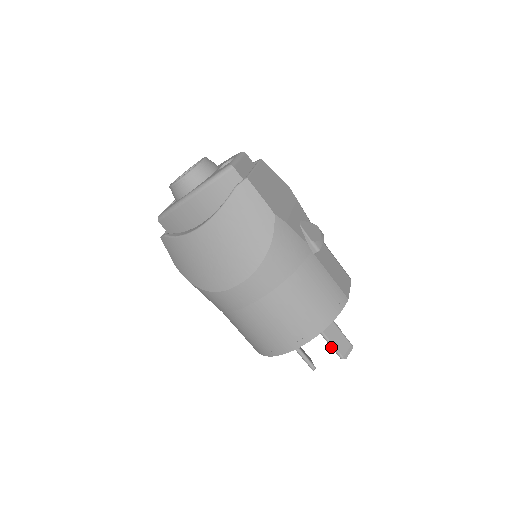
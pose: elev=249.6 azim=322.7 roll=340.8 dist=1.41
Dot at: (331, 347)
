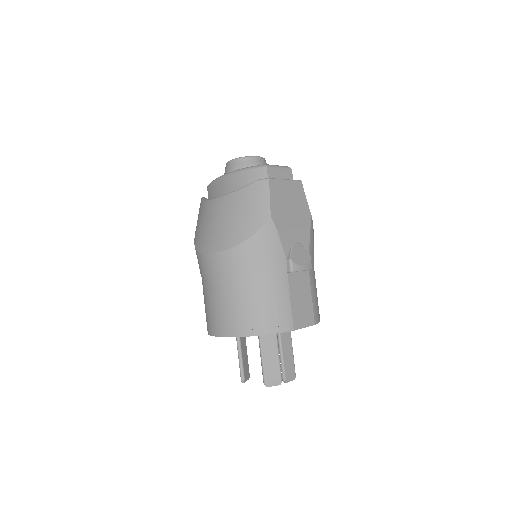
Dot at: (262, 367)
